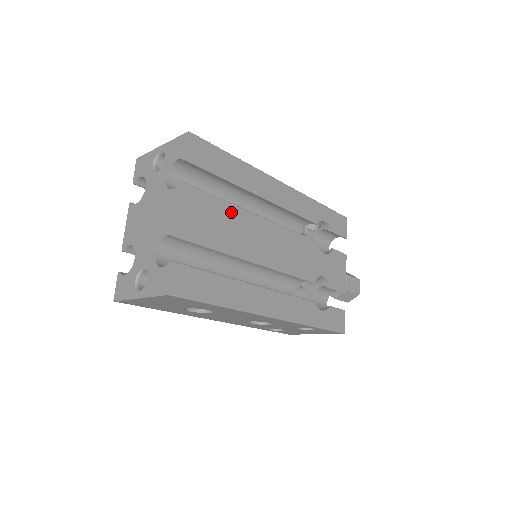
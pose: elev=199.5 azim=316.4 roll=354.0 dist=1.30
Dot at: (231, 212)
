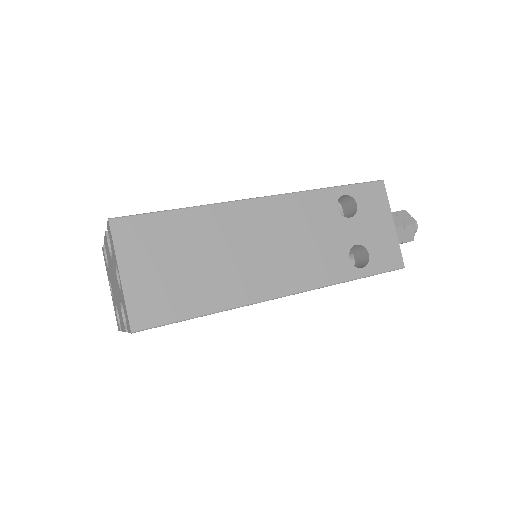
Dot at: occluded
